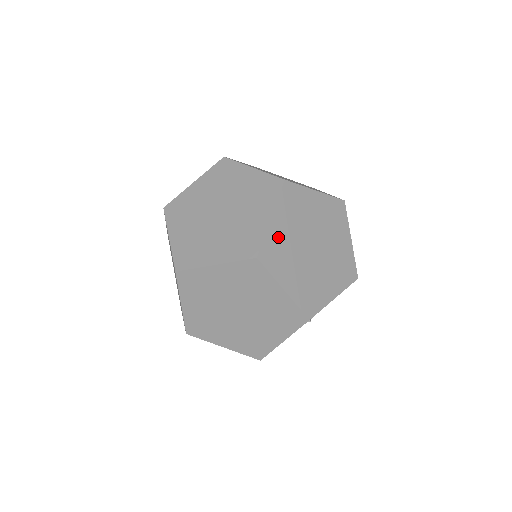
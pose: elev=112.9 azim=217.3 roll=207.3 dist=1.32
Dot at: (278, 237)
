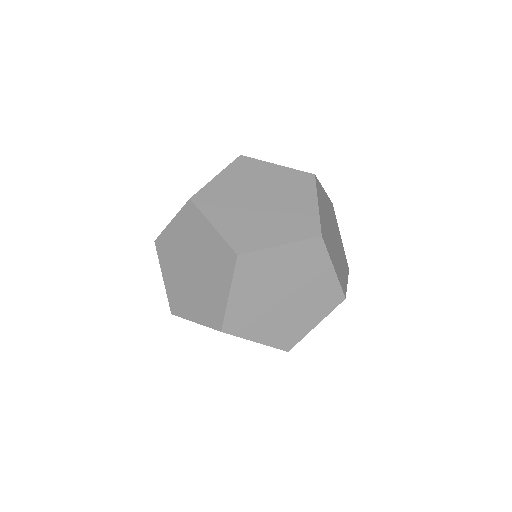
Dot at: (323, 222)
